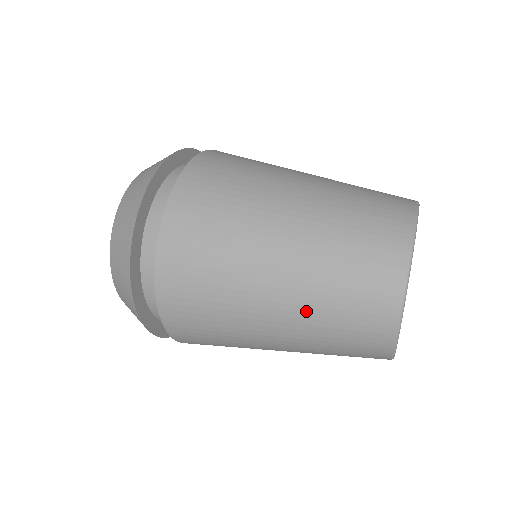
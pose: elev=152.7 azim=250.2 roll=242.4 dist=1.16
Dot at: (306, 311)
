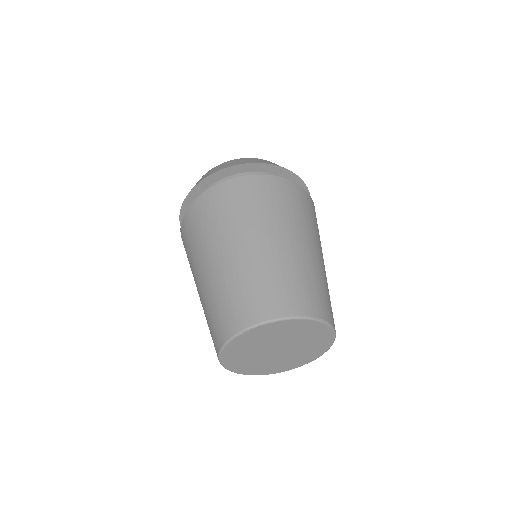
Dot at: (212, 287)
